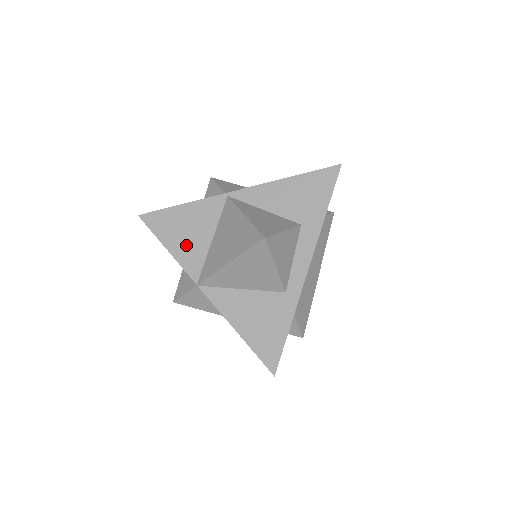
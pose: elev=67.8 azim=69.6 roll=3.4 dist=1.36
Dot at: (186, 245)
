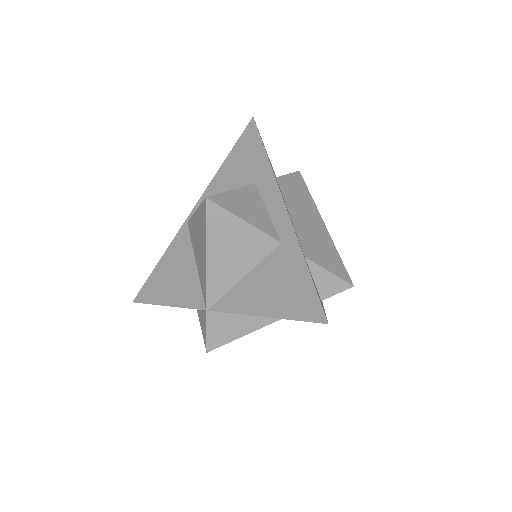
Dot at: (179, 288)
